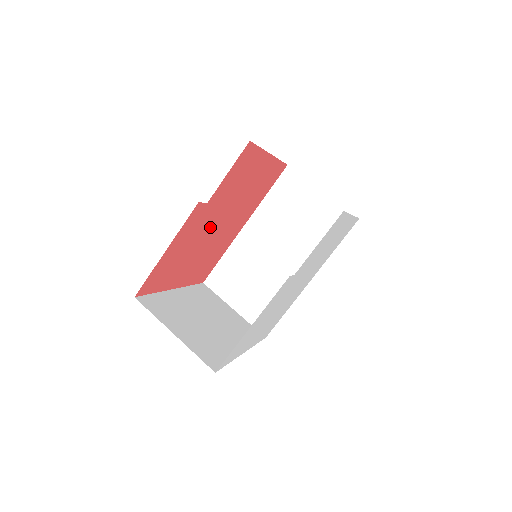
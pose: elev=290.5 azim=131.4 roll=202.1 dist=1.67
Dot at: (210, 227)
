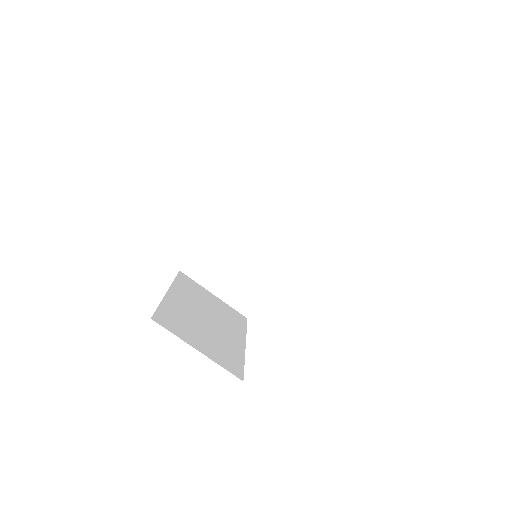
Dot at: occluded
